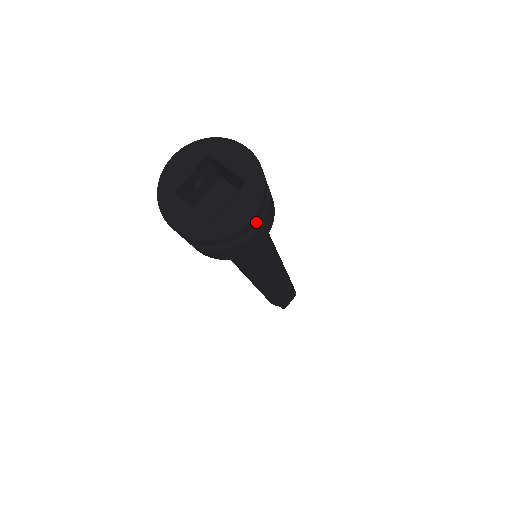
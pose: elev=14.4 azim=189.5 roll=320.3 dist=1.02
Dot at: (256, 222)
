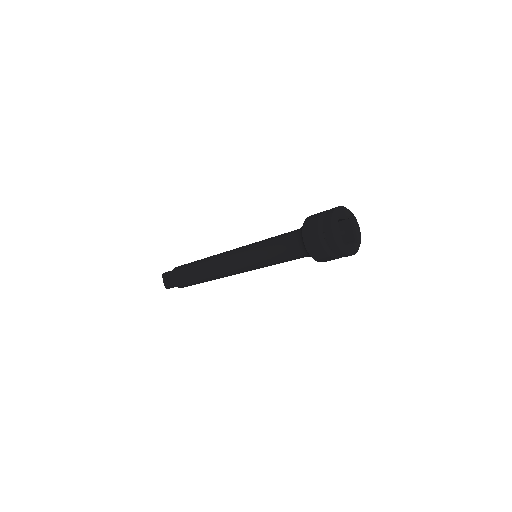
Dot at: occluded
